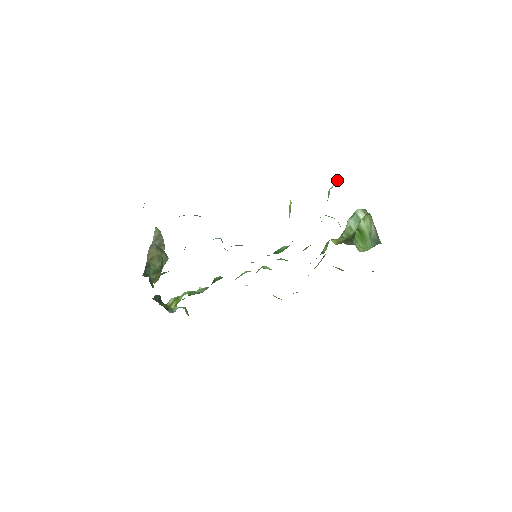
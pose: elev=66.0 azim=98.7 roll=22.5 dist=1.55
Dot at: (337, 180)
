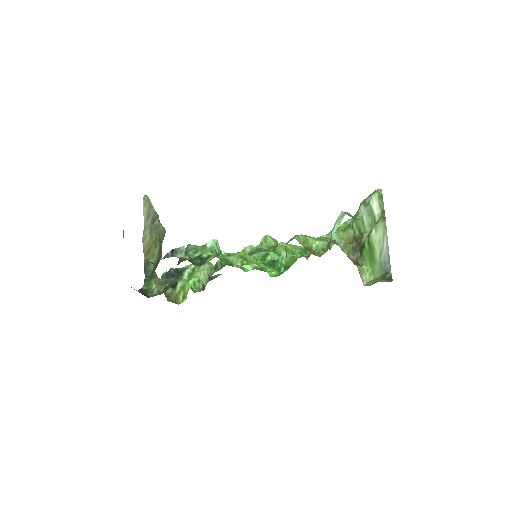
Dot at: (343, 215)
